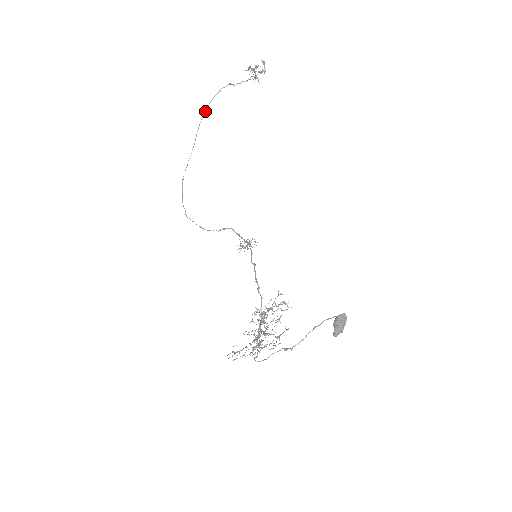
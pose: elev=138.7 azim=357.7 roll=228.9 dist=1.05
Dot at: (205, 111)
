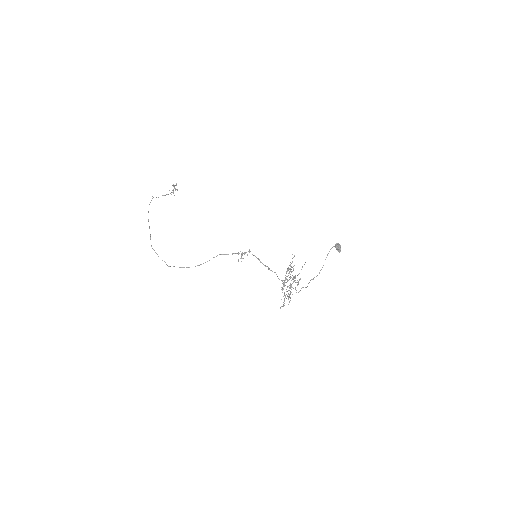
Dot at: occluded
